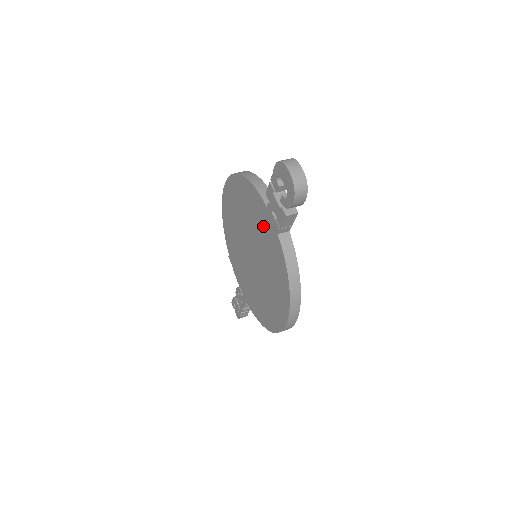
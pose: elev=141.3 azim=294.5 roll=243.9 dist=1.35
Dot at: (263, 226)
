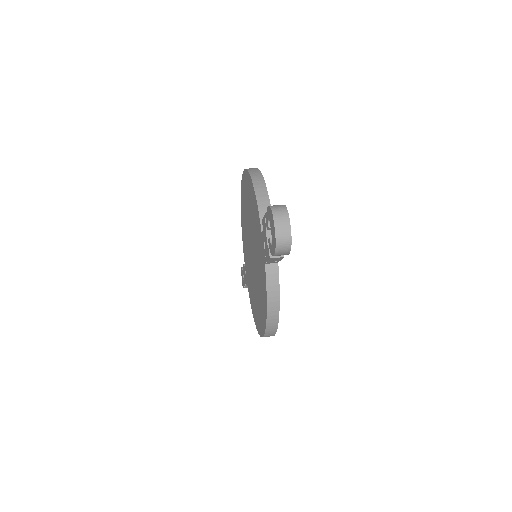
Dot at: (258, 243)
